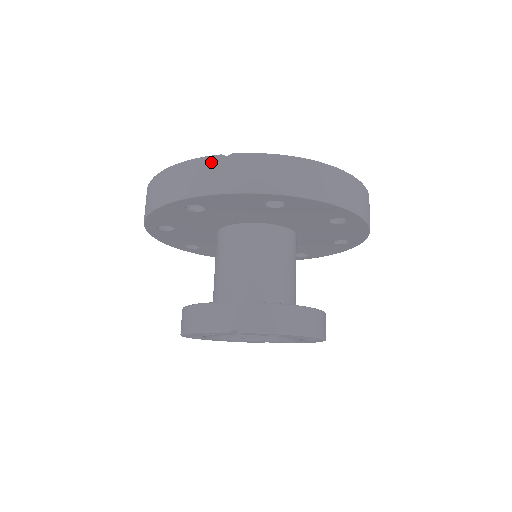
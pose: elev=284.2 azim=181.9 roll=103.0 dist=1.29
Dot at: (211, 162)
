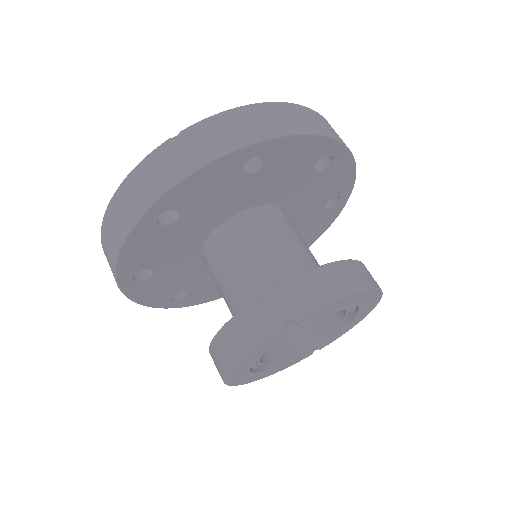
Dot at: (162, 152)
